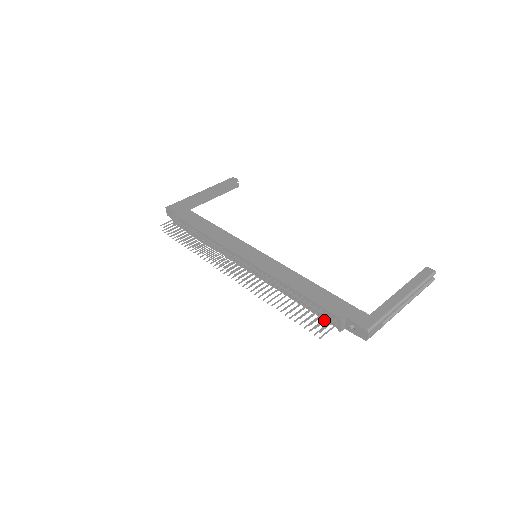
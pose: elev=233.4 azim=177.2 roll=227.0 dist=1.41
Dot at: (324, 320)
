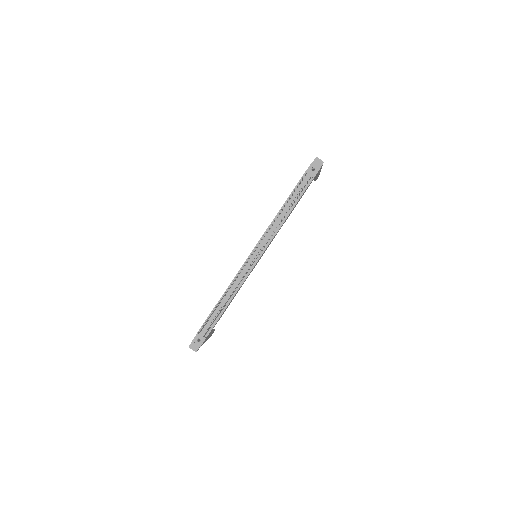
Dot at: (302, 179)
